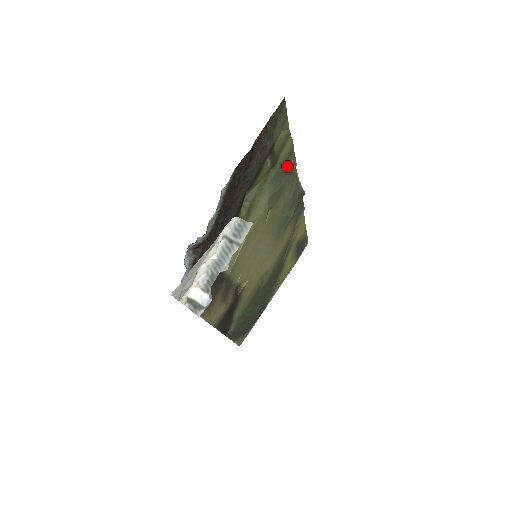
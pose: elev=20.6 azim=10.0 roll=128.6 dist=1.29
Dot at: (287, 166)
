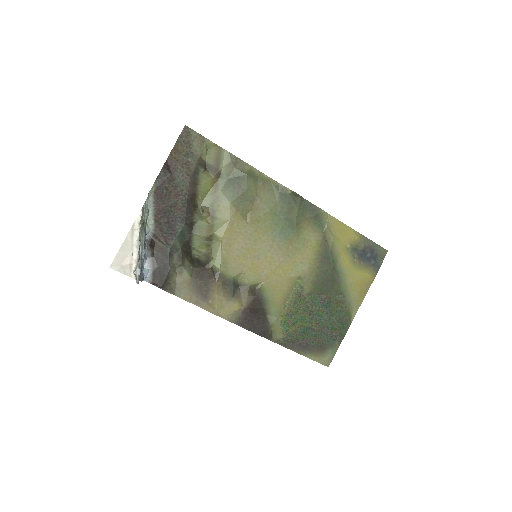
Dot at: (239, 173)
